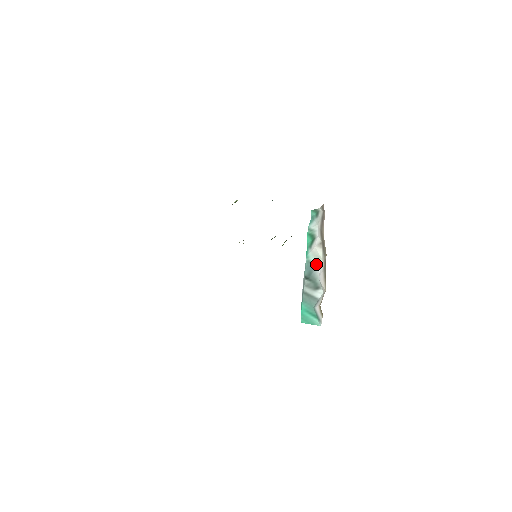
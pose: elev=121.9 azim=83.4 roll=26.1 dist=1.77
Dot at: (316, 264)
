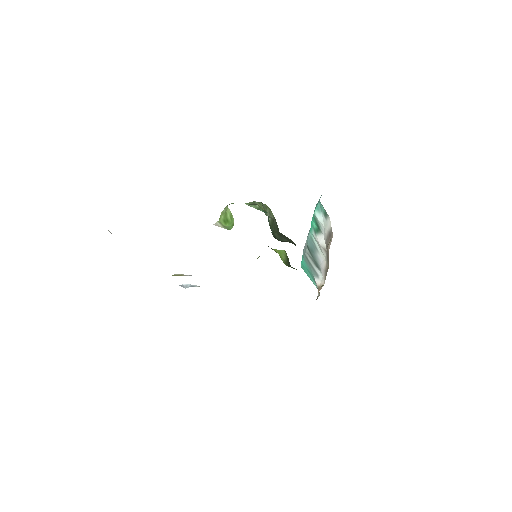
Dot at: (319, 253)
